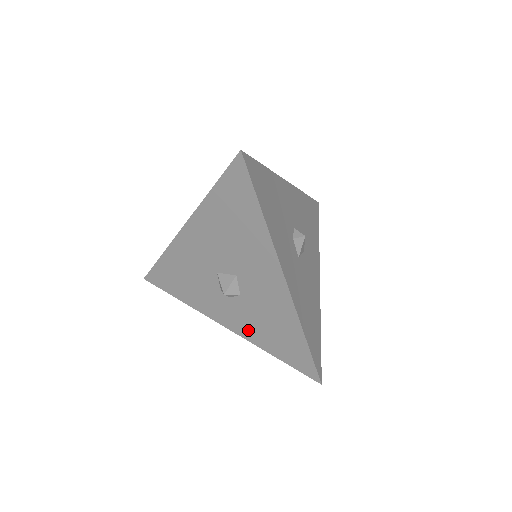
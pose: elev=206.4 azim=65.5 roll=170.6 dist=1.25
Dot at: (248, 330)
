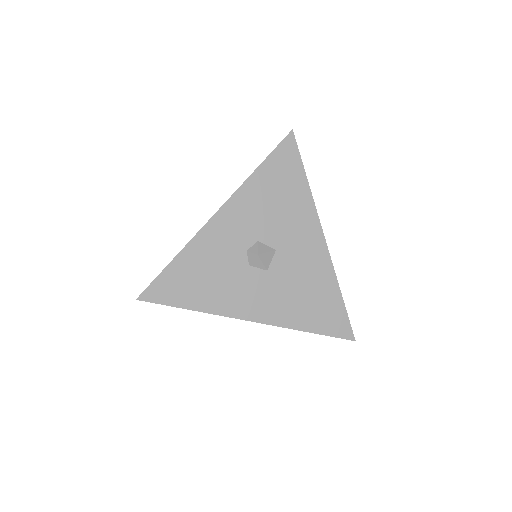
Dot at: occluded
